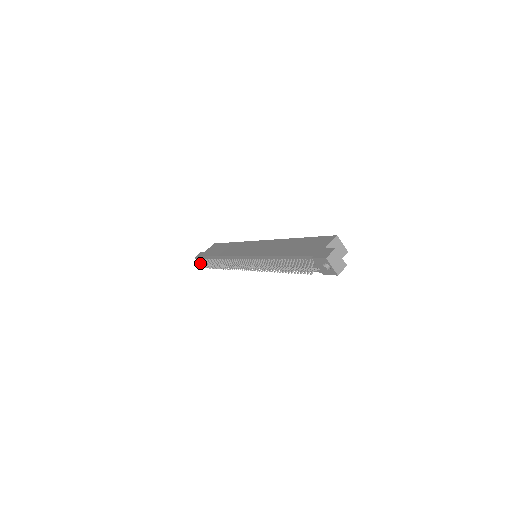
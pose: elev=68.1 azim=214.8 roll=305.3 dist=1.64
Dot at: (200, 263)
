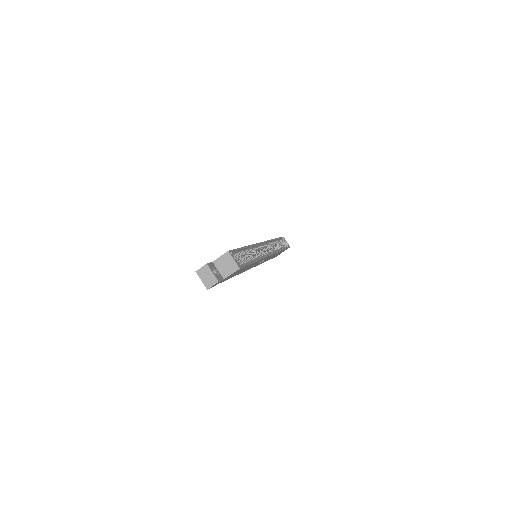
Dot at: occluded
